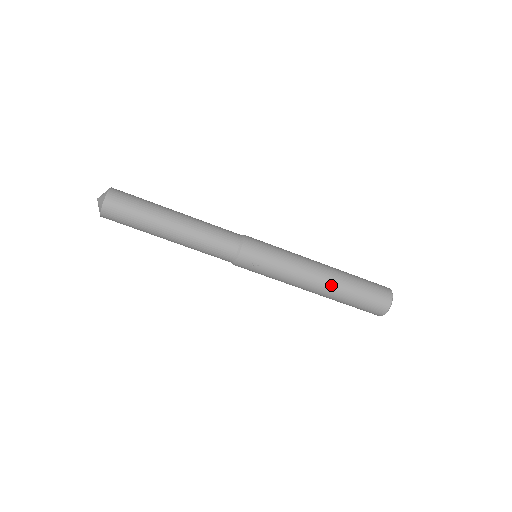
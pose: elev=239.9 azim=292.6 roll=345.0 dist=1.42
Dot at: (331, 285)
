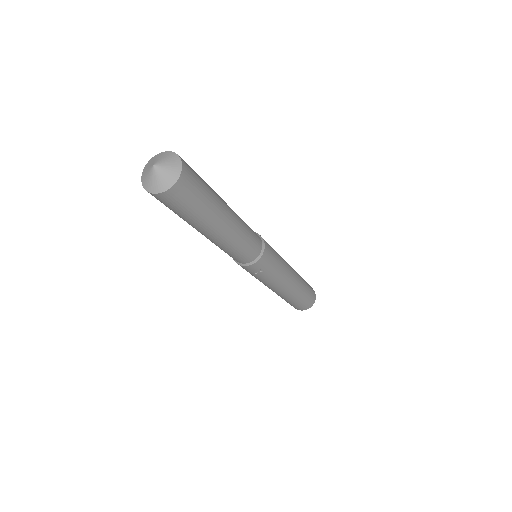
Dot at: (294, 290)
